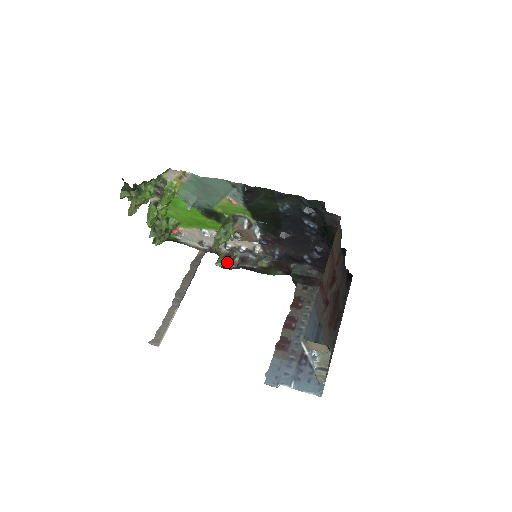
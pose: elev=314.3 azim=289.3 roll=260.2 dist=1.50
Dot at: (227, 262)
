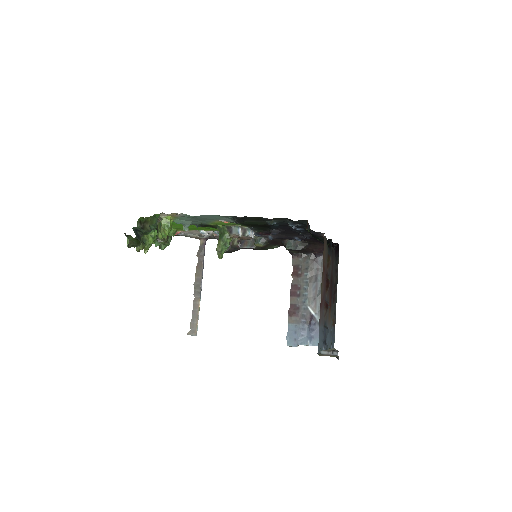
Dot at: (228, 248)
